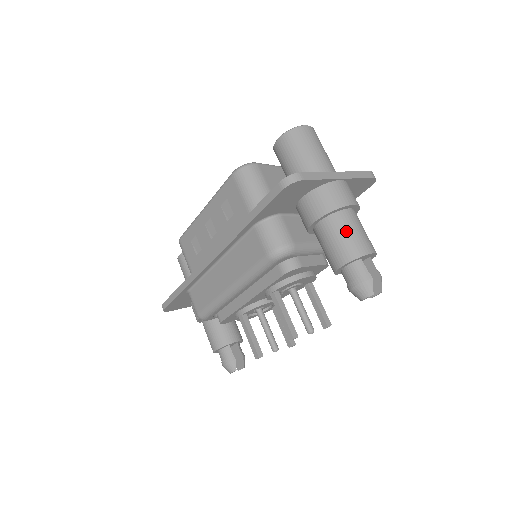
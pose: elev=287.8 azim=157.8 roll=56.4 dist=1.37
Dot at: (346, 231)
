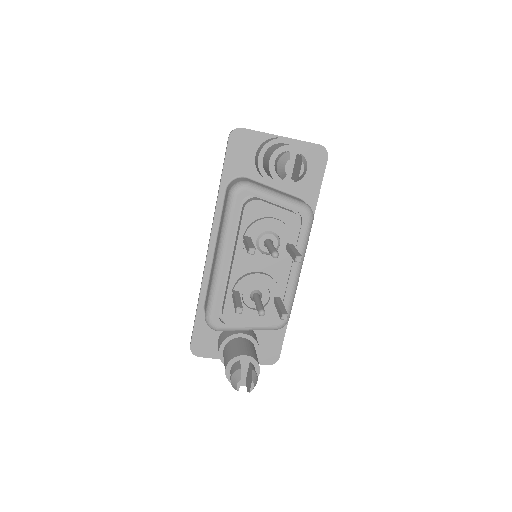
Dot at: occluded
